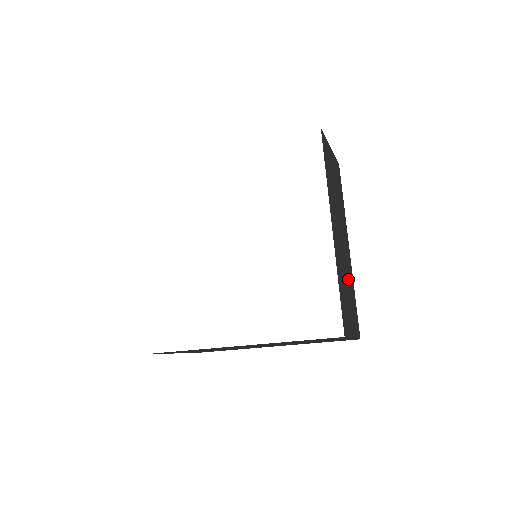
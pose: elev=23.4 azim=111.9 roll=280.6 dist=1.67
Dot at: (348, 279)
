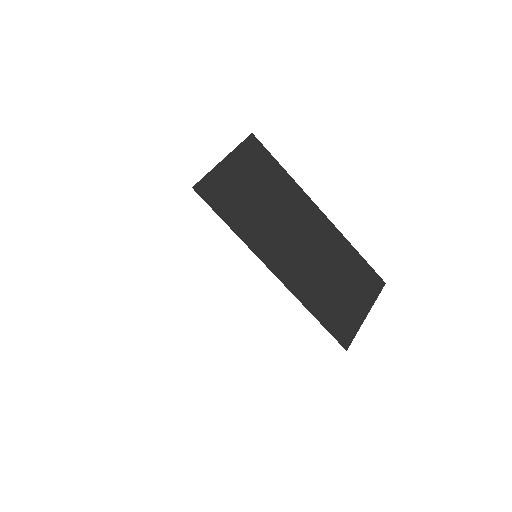
Dot at: (333, 262)
